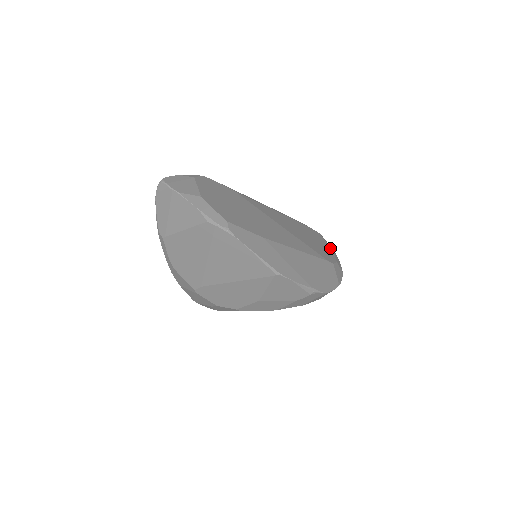
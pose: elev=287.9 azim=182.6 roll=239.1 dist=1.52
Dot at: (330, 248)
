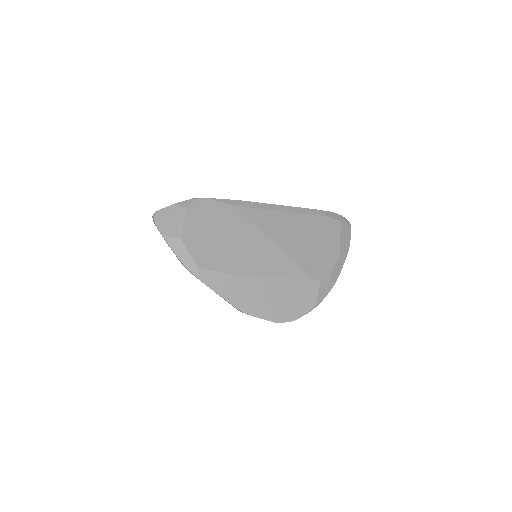
Dot at: (338, 248)
